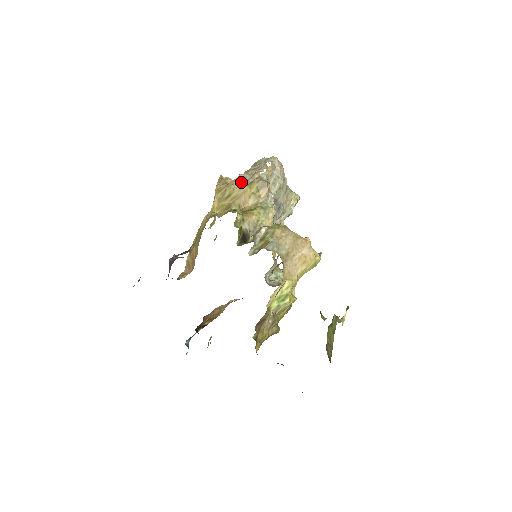
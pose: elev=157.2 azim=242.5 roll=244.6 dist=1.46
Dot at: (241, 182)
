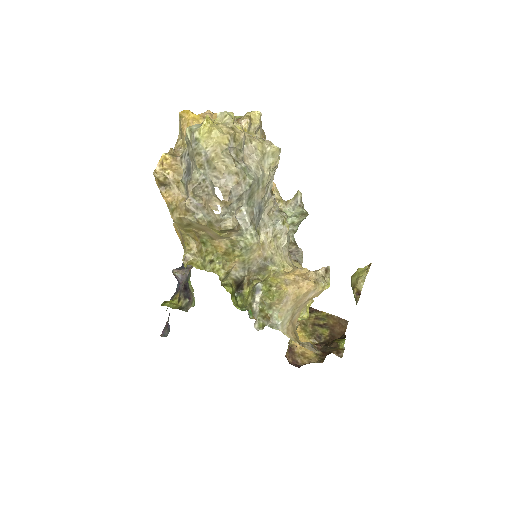
Dot at: (195, 219)
